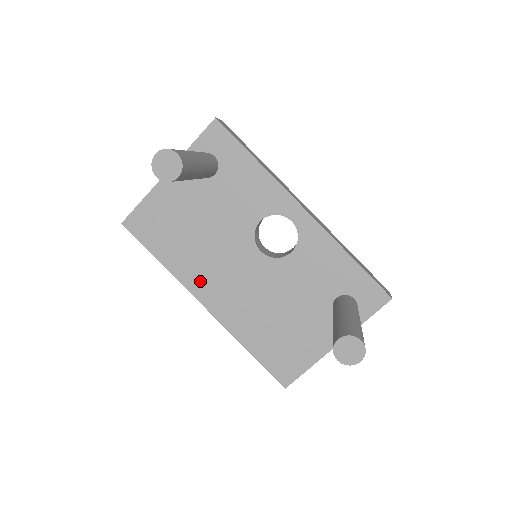
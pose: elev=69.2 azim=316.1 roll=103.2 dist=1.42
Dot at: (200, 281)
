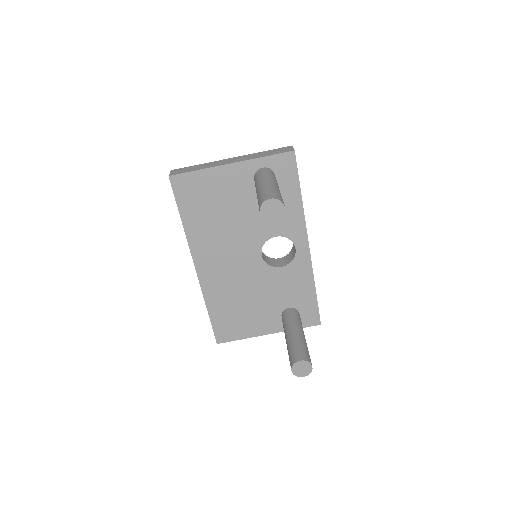
Dot at: (204, 250)
